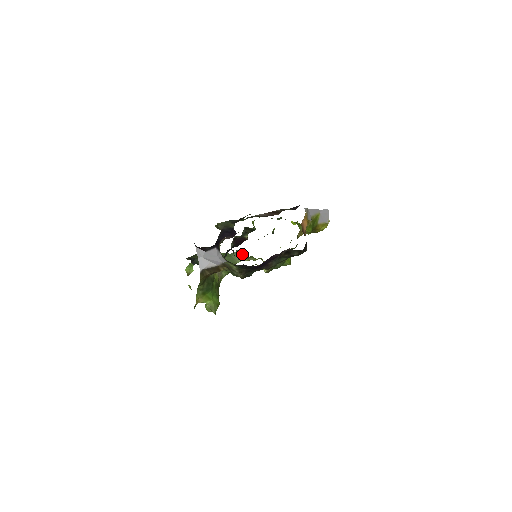
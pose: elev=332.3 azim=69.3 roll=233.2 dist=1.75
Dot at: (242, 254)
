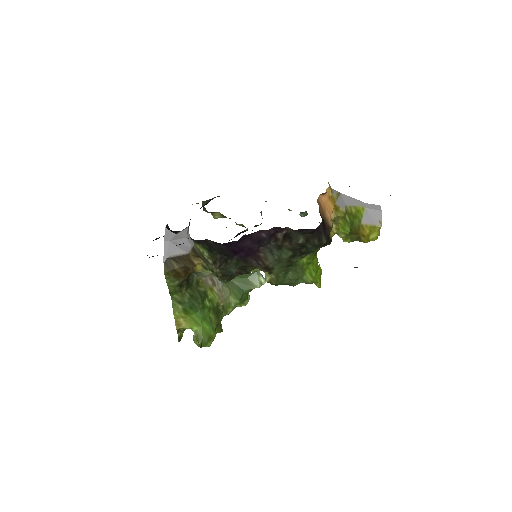
Dot at: (263, 277)
